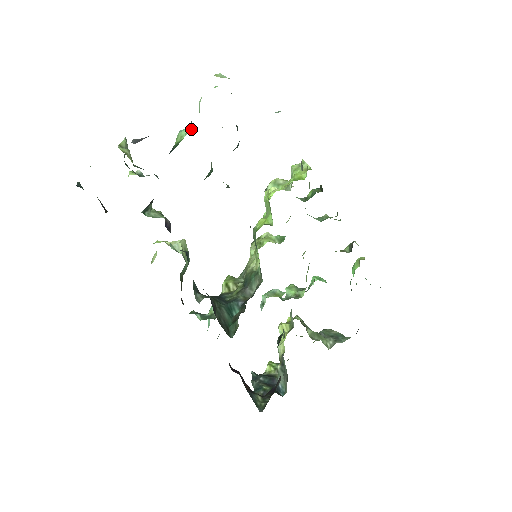
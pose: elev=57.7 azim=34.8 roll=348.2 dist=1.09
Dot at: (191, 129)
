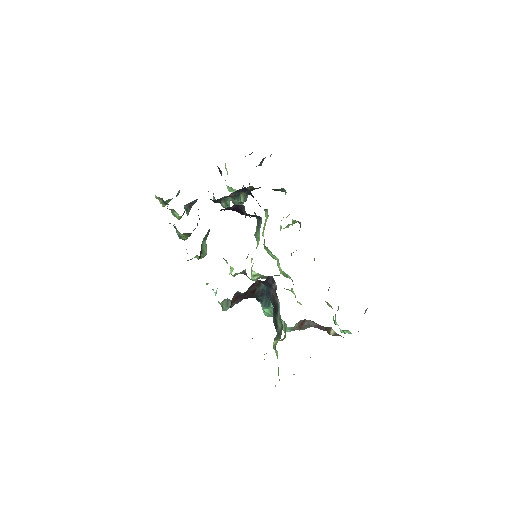
Dot at: occluded
